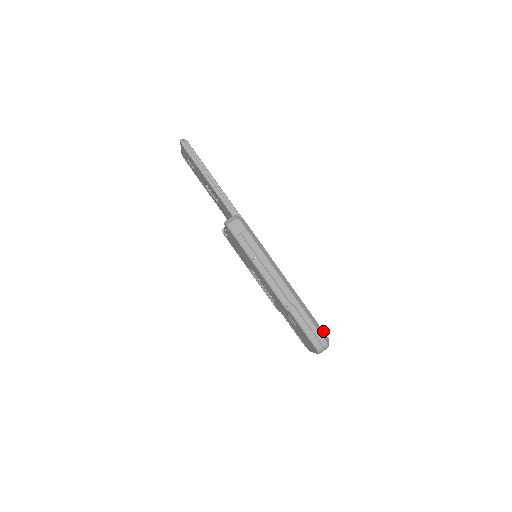
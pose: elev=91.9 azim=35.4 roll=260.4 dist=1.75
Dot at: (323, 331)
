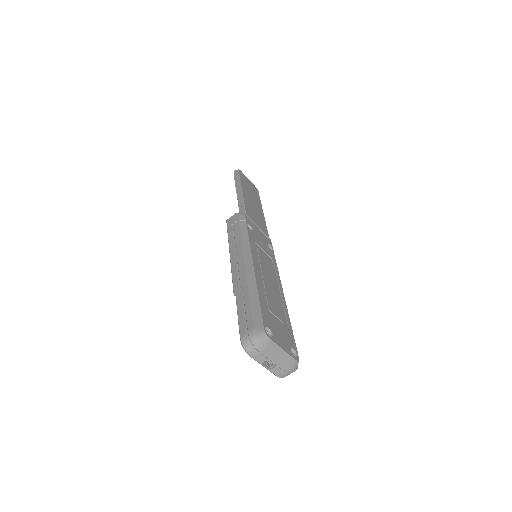
Dot at: (262, 321)
